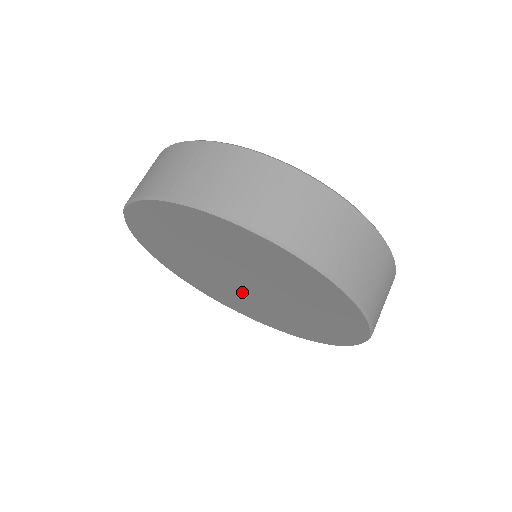
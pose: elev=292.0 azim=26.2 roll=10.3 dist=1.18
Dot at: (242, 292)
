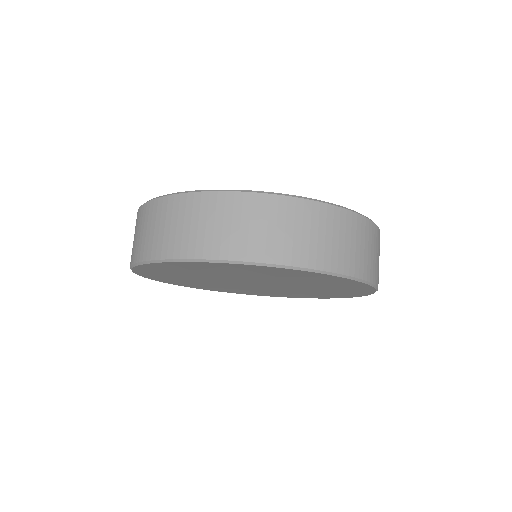
Dot at: (278, 288)
